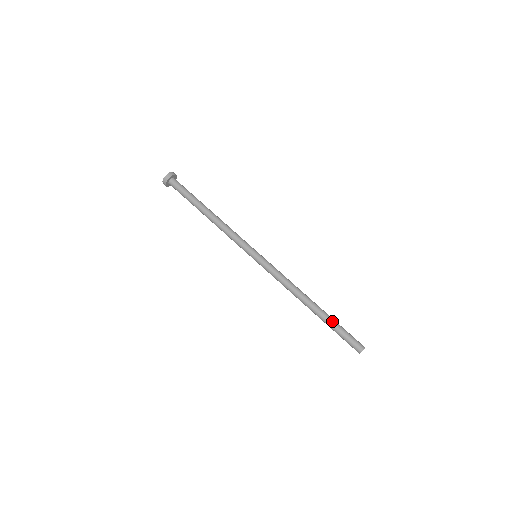
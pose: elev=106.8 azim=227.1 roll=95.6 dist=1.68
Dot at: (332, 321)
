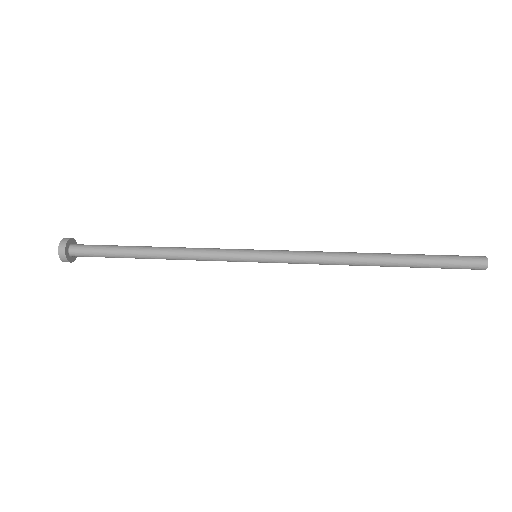
Dot at: (418, 255)
